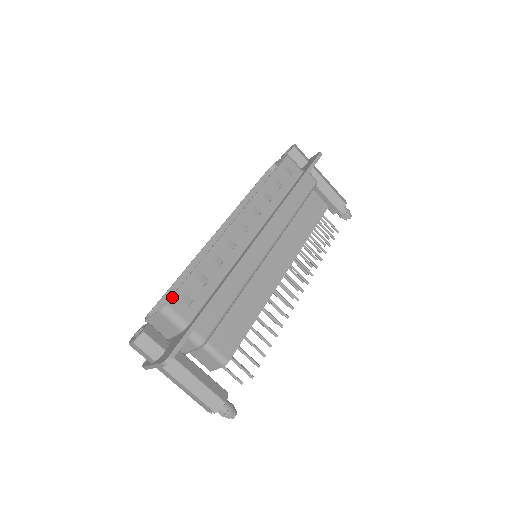
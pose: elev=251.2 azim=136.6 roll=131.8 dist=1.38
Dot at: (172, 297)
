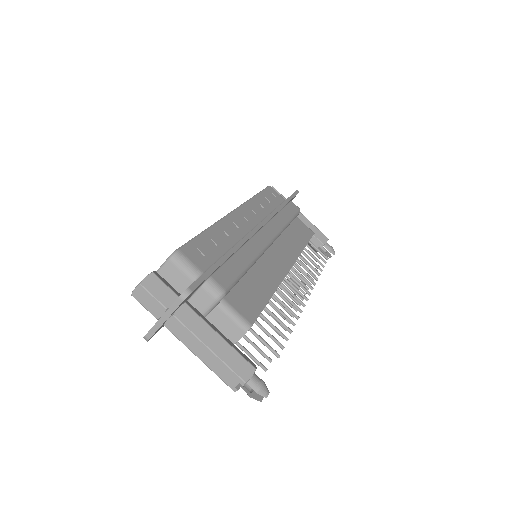
Dot at: (182, 246)
